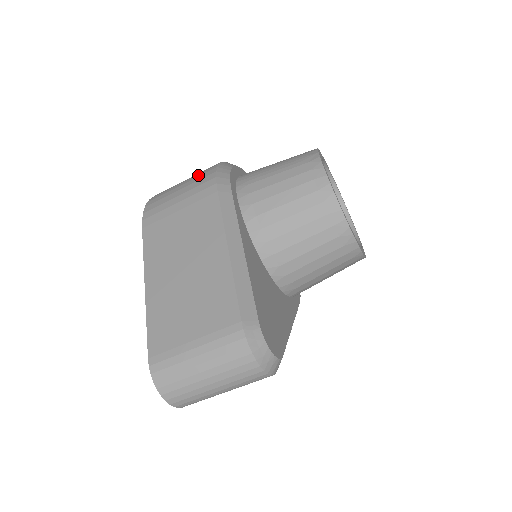
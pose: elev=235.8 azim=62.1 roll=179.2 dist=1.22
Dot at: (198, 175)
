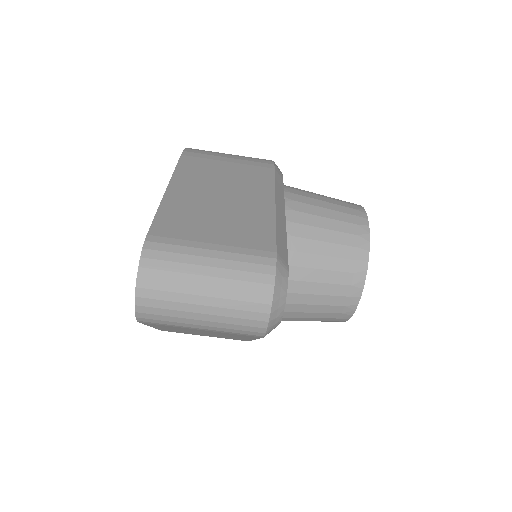
Dot at: occluded
